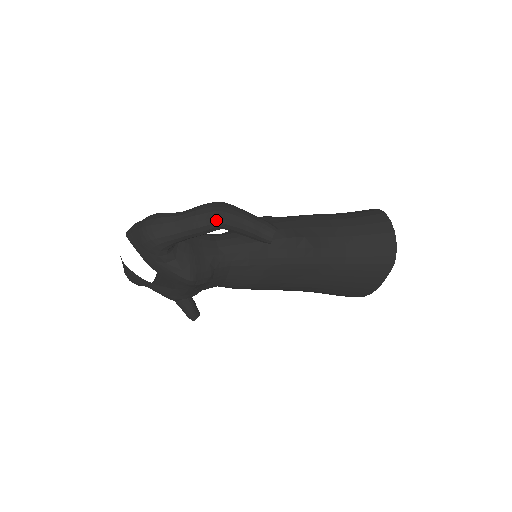
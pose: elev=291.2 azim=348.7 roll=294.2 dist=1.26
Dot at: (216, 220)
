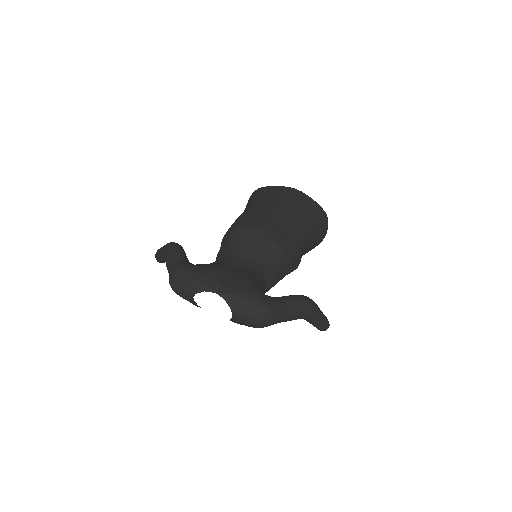
Dot at: (305, 318)
